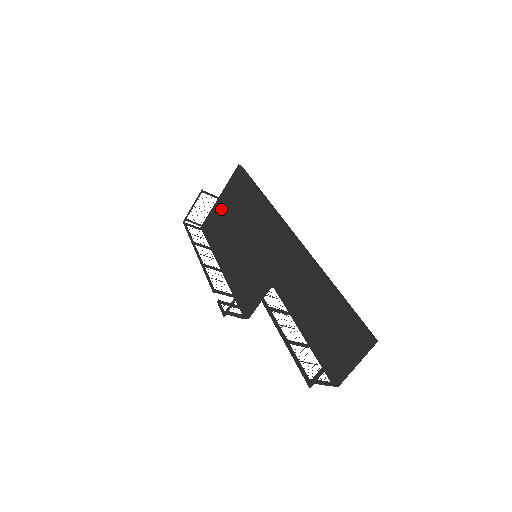
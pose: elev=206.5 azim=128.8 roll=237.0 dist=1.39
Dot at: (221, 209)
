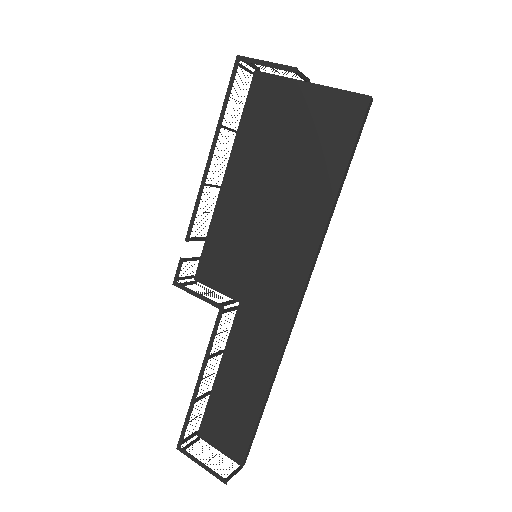
Dot at: (293, 110)
